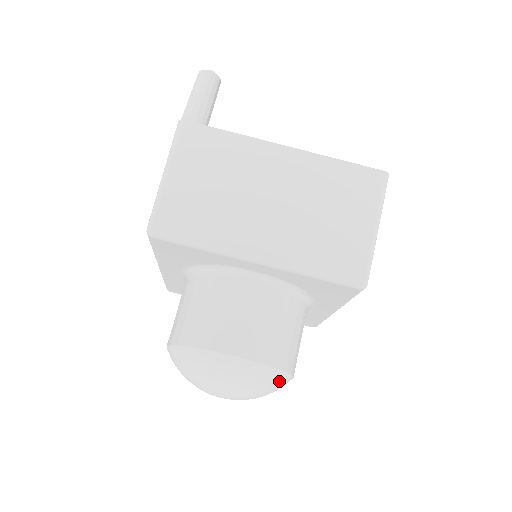
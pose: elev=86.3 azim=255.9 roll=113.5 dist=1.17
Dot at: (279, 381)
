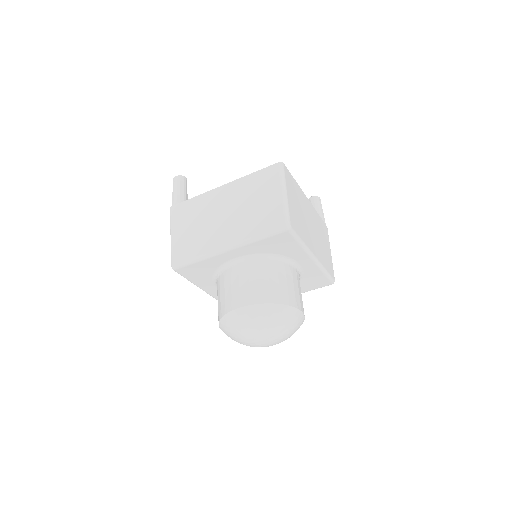
Dot at: (283, 312)
